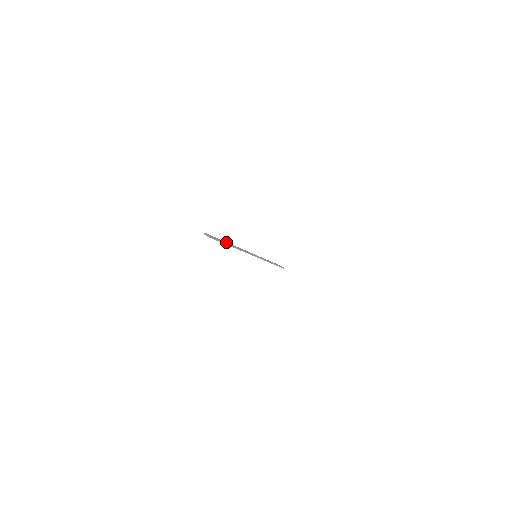
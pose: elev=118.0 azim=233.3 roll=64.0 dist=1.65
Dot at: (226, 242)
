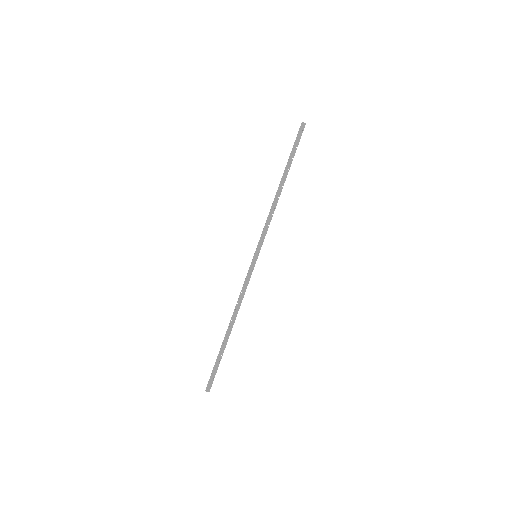
Dot at: (222, 347)
